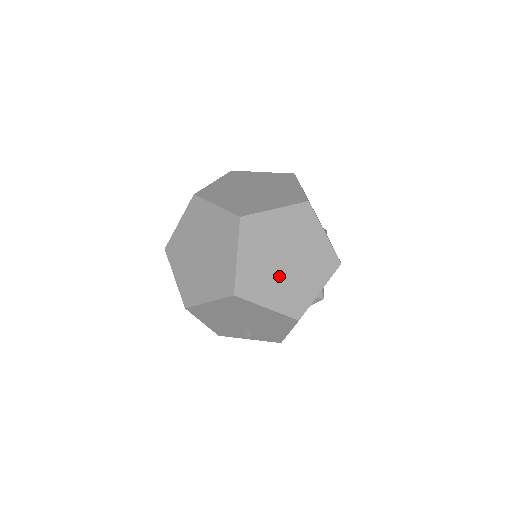
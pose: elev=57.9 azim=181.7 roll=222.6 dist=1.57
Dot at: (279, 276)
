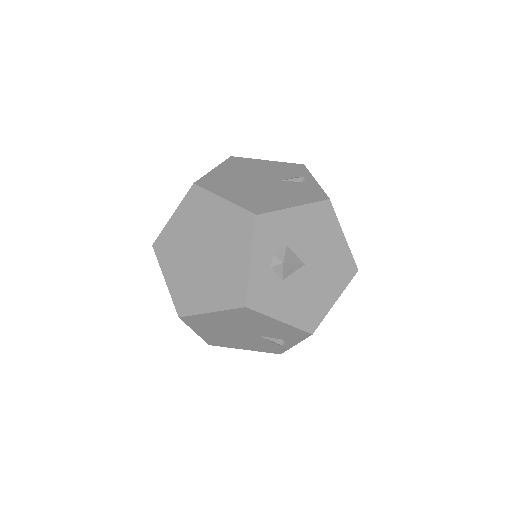
Dot at: (205, 274)
